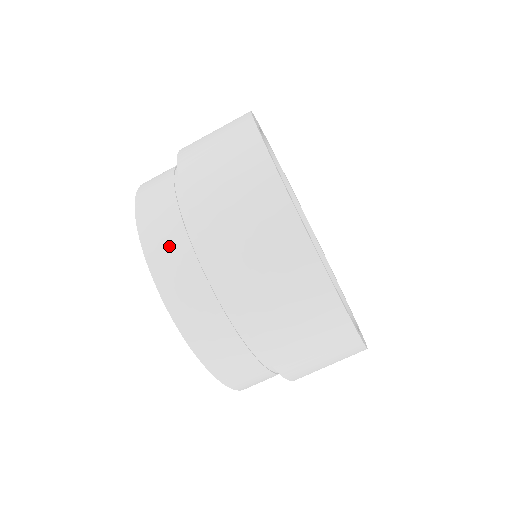
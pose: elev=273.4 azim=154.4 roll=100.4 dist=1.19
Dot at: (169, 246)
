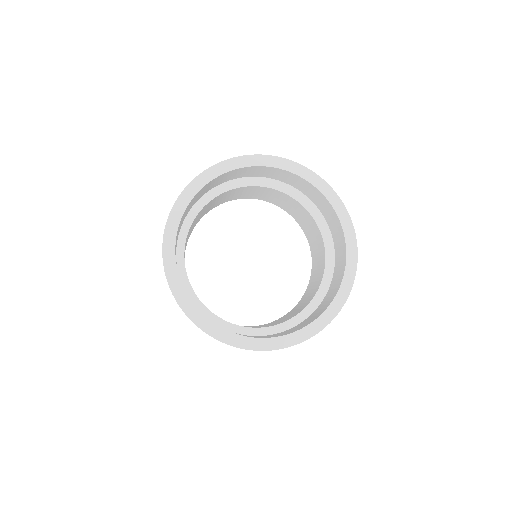
Dot at: occluded
